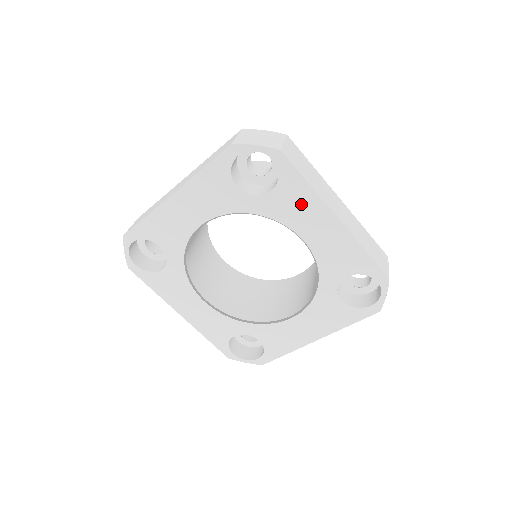
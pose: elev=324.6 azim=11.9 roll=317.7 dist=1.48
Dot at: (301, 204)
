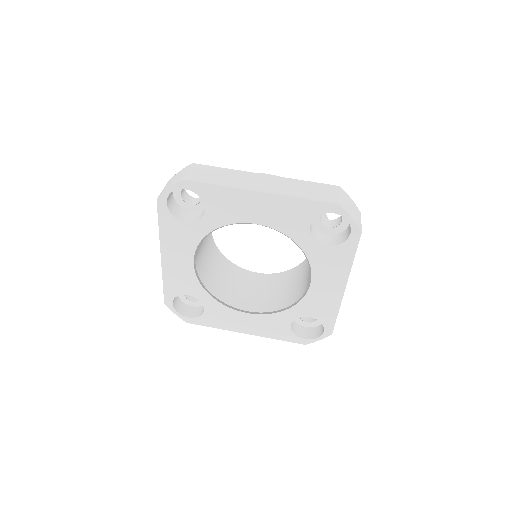
Dot at: (335, 266)
